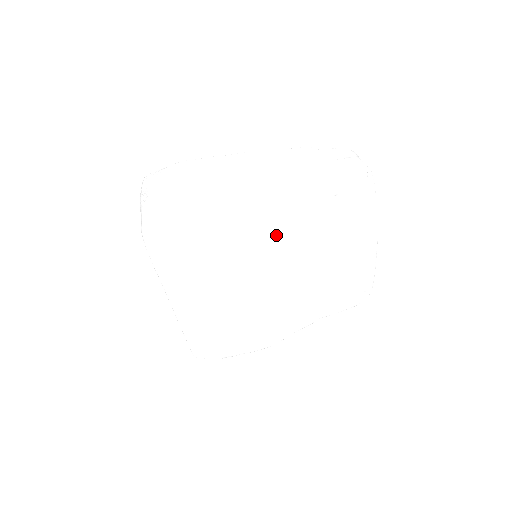
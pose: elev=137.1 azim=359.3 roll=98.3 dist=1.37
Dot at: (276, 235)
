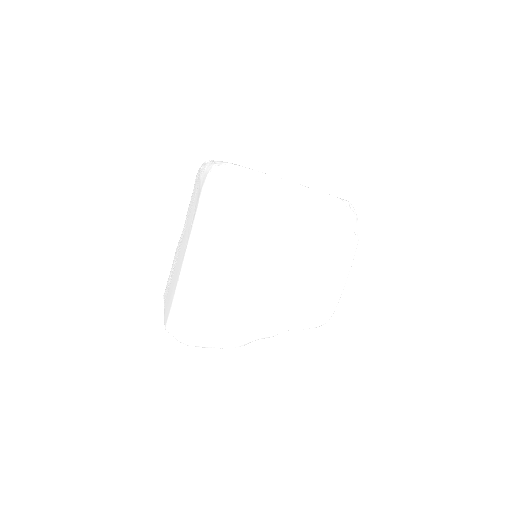
Dot at: (291, 227)
